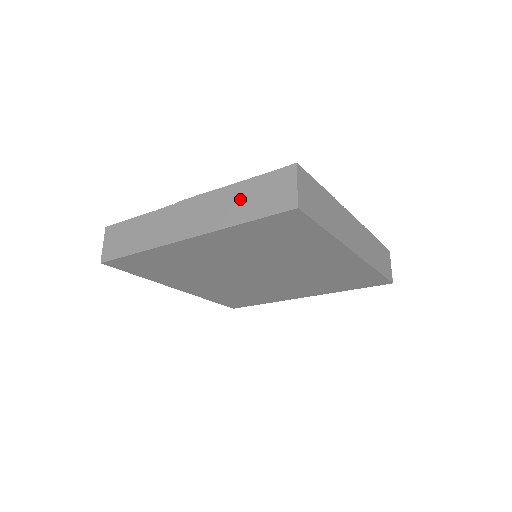
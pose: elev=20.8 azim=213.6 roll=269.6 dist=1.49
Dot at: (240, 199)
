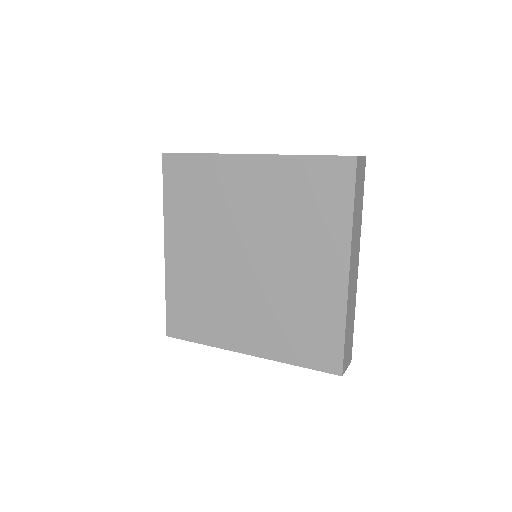
Dot at: occluded
